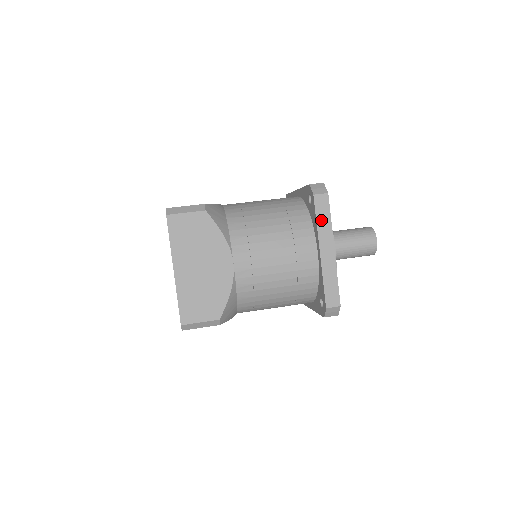
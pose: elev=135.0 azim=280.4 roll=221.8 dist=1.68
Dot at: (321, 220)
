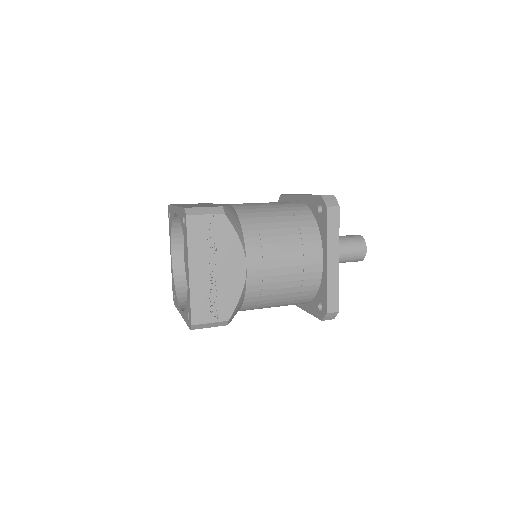
Dot at: occluded
